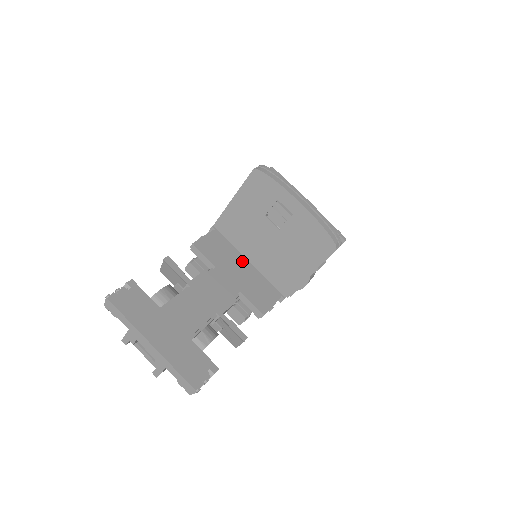
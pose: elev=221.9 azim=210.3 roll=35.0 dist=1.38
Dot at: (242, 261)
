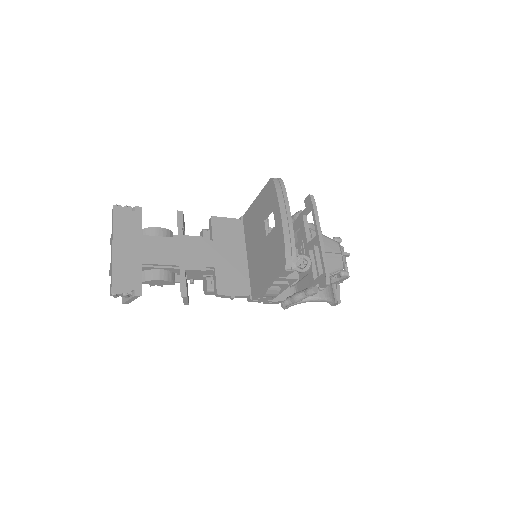
Dot at: (241, 252)
